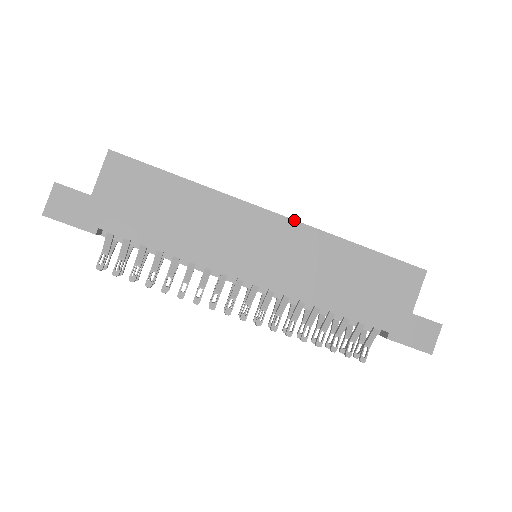
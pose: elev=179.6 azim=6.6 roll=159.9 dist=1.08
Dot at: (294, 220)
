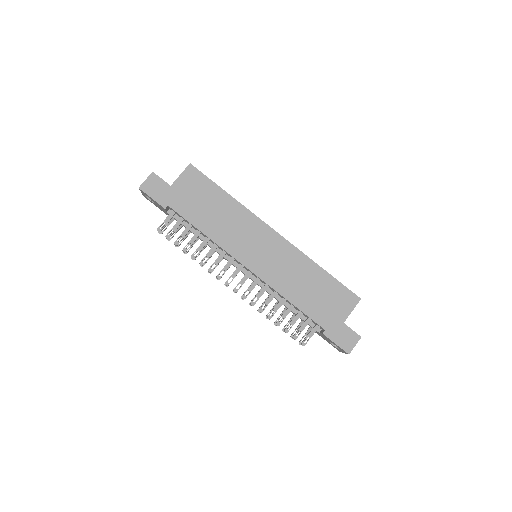
Dot at: occluded
